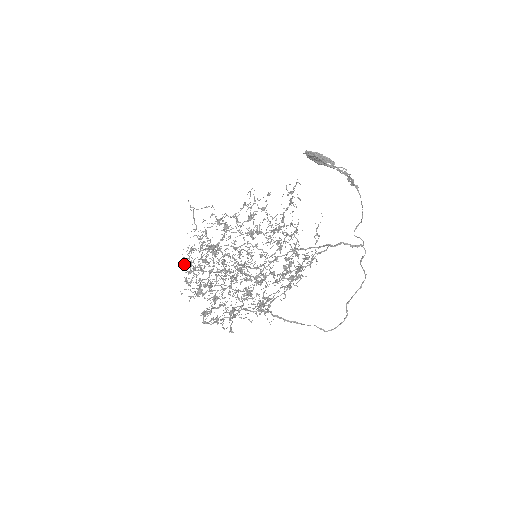
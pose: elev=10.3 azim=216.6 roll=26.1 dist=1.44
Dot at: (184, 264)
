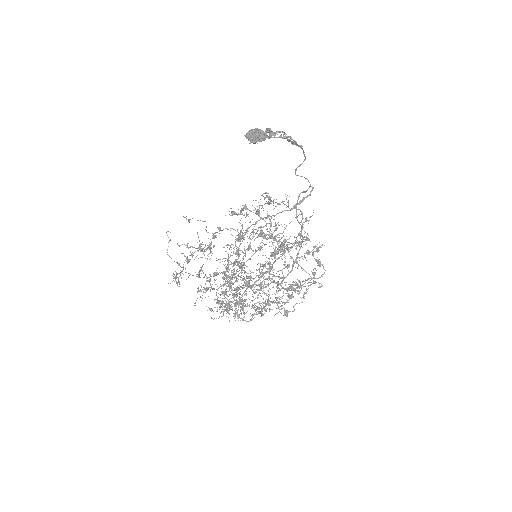
Dot at: (223, 313)
